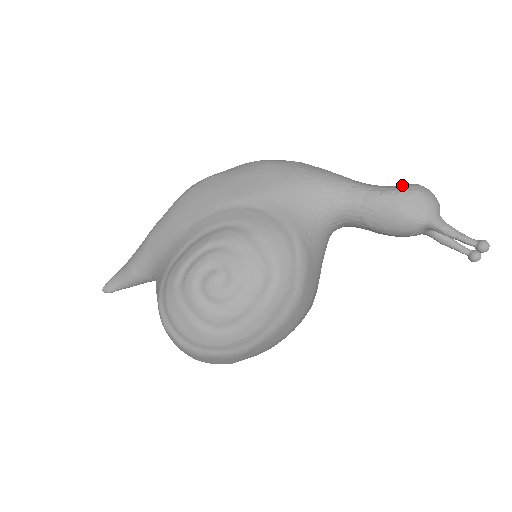
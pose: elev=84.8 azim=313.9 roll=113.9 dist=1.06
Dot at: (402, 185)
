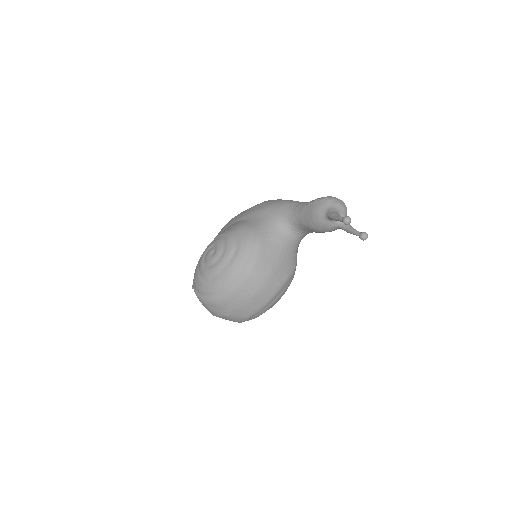
Dot at: occluded
